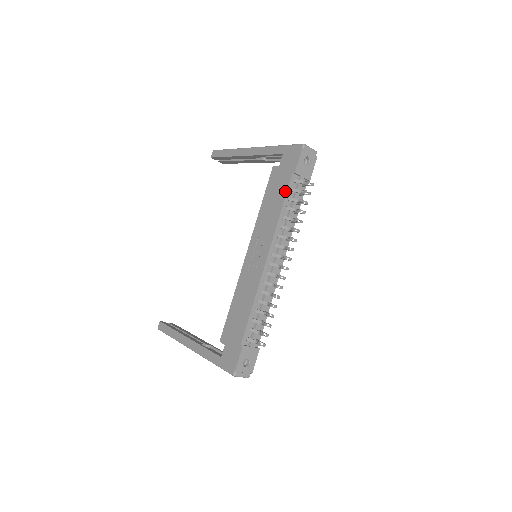
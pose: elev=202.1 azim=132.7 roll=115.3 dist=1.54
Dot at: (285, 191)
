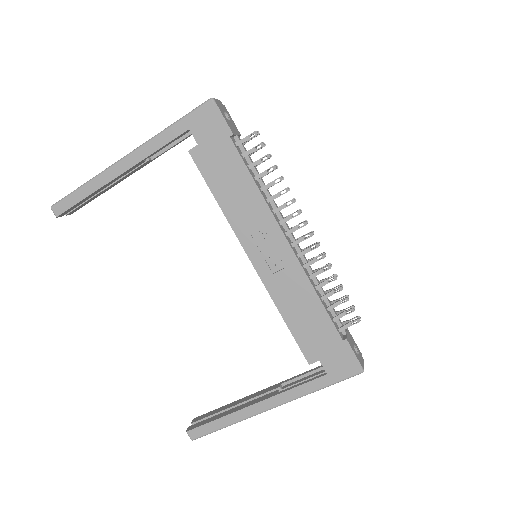
Dot at: (240, 162)
